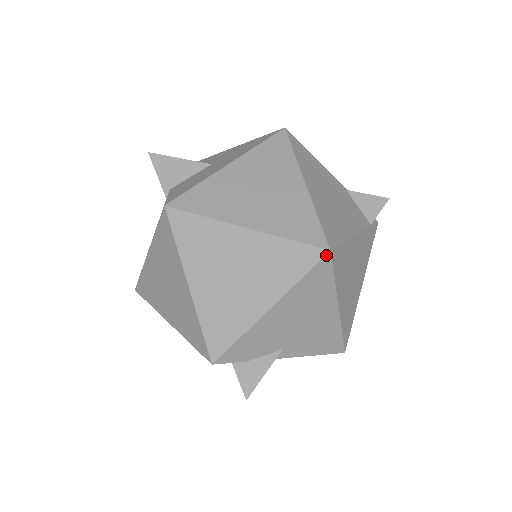
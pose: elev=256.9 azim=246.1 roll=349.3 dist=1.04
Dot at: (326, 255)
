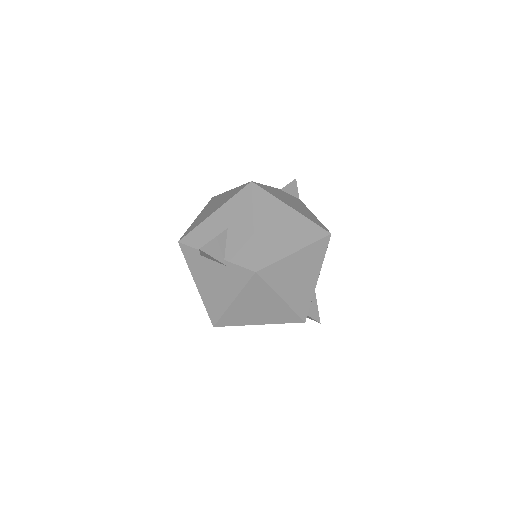
Dot at: occluded
